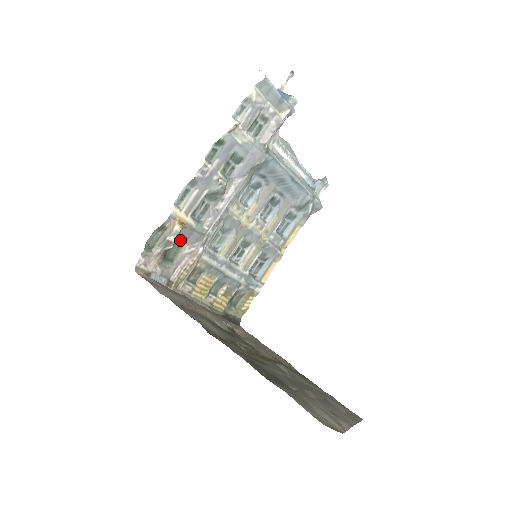
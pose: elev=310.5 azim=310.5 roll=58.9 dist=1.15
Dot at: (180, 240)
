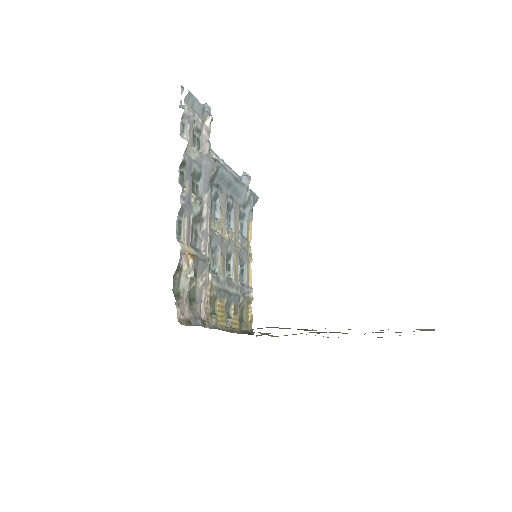
Dot at: occluded
